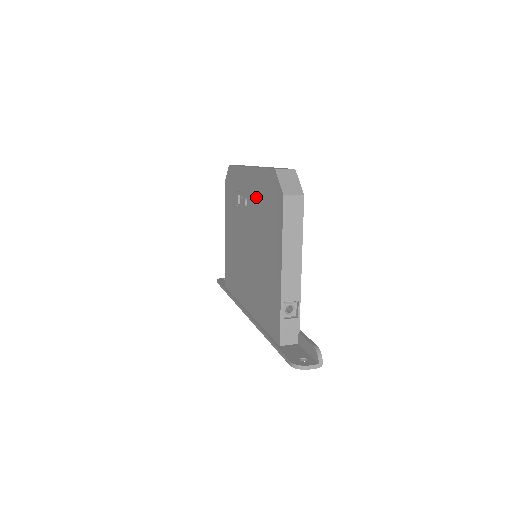
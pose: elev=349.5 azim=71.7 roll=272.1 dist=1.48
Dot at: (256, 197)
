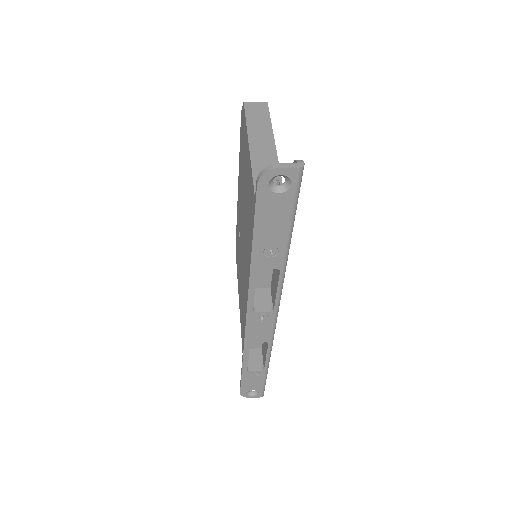
Dot at: (240, 179)
